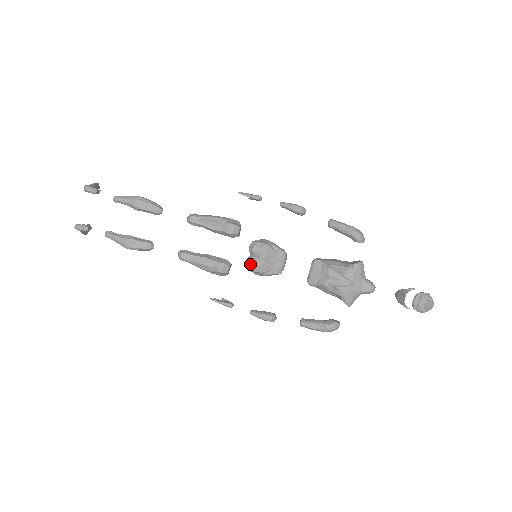
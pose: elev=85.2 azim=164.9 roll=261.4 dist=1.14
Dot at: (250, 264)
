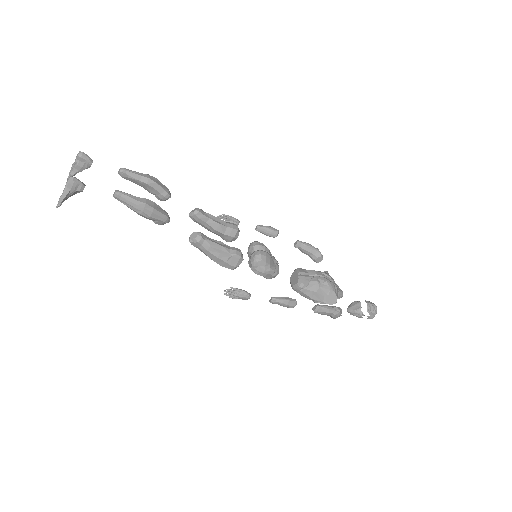
Dot at: (261, 253)
